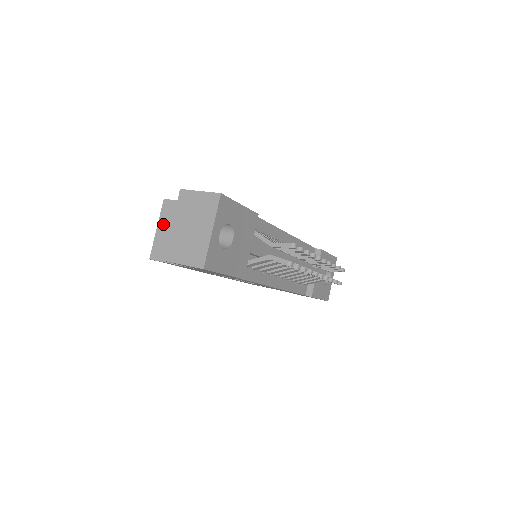
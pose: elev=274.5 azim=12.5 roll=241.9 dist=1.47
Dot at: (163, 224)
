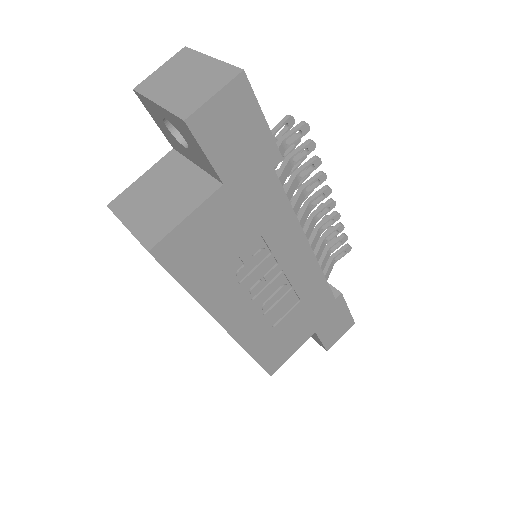
Dot at: (130, 215)
